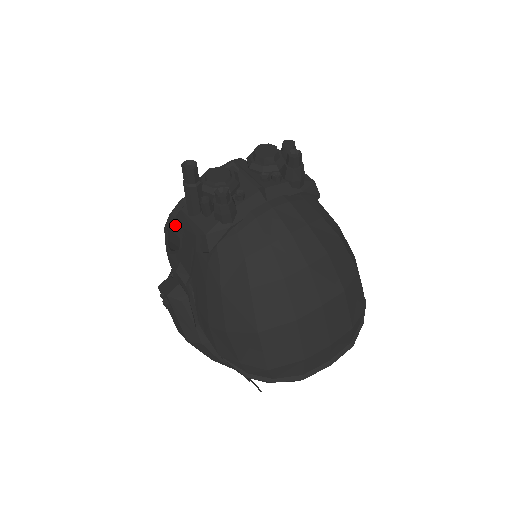
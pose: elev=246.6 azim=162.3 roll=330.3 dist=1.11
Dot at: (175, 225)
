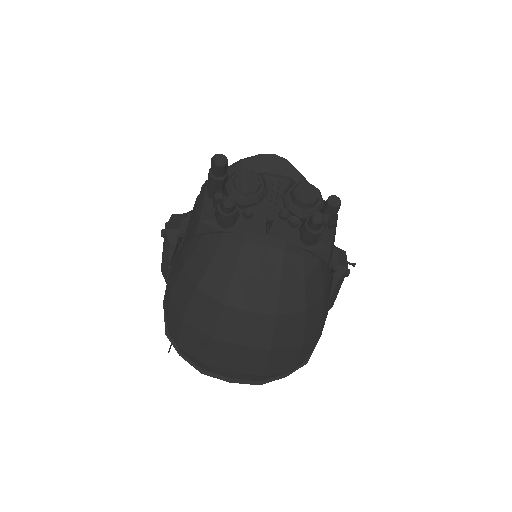
Dot at: occluded
